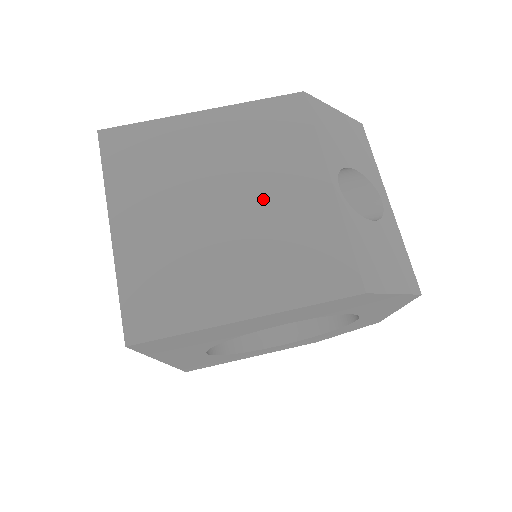
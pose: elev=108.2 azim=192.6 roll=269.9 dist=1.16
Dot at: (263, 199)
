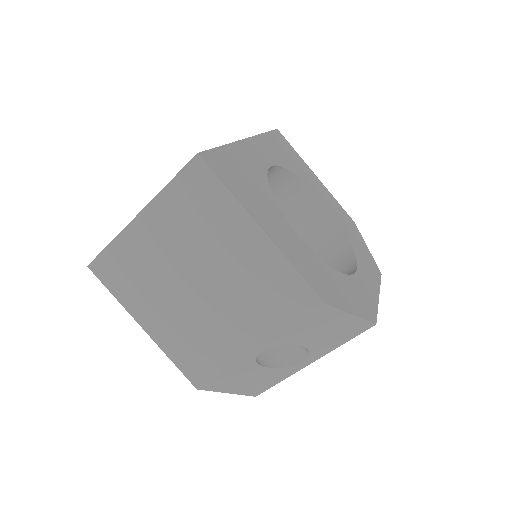
Dot at: (218, 308)
